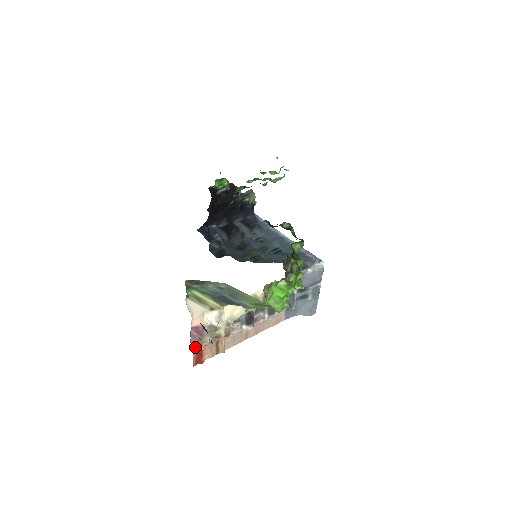
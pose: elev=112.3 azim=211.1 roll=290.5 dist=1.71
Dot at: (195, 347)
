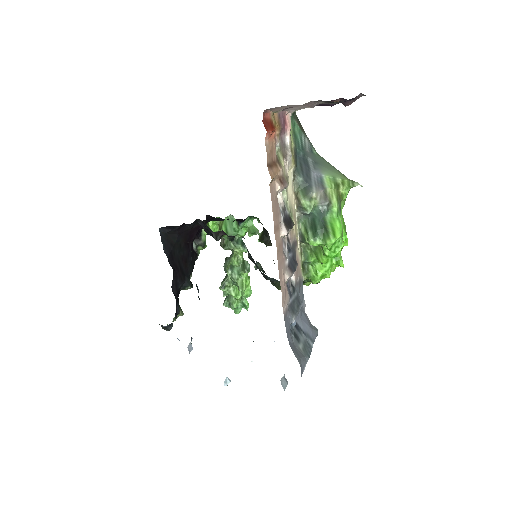
Dot at: (275, 118)
